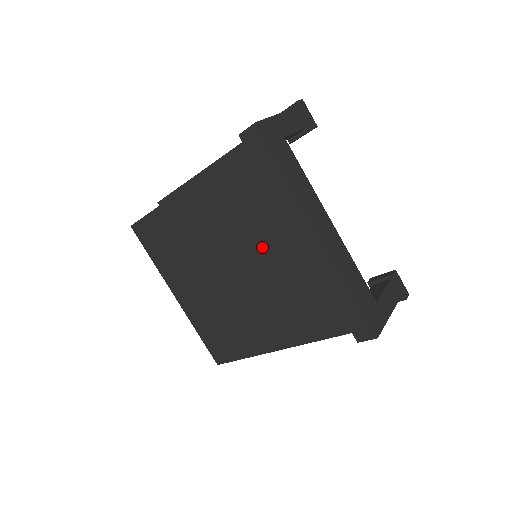
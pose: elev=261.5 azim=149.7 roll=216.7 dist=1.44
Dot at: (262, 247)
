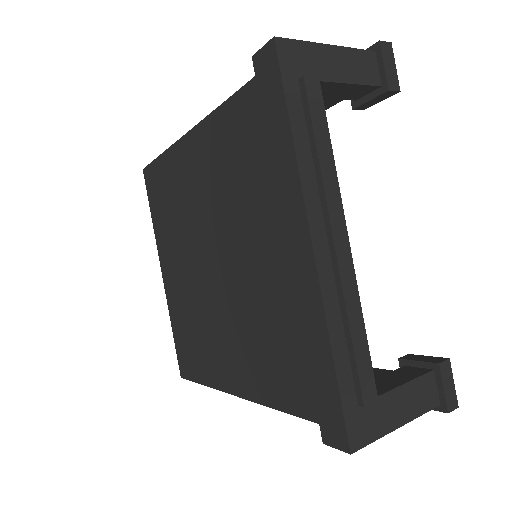
Dot at: (246, 240)
